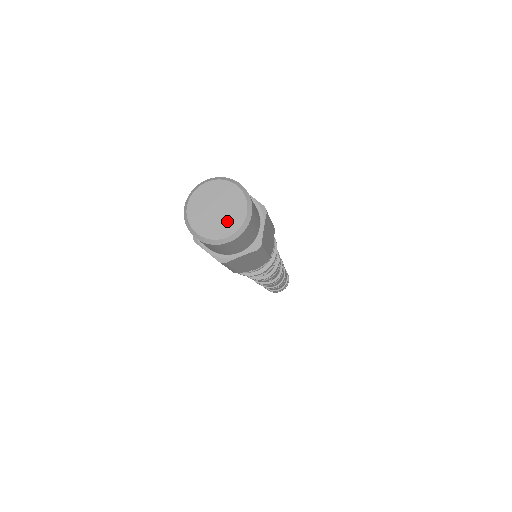
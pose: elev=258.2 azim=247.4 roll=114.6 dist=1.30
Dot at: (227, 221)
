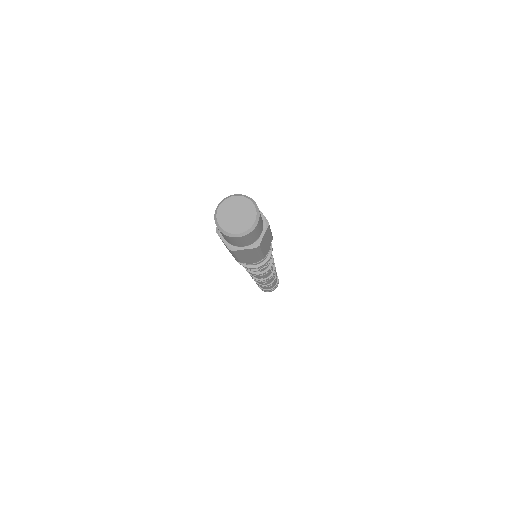
Dot at: (241, 224)
